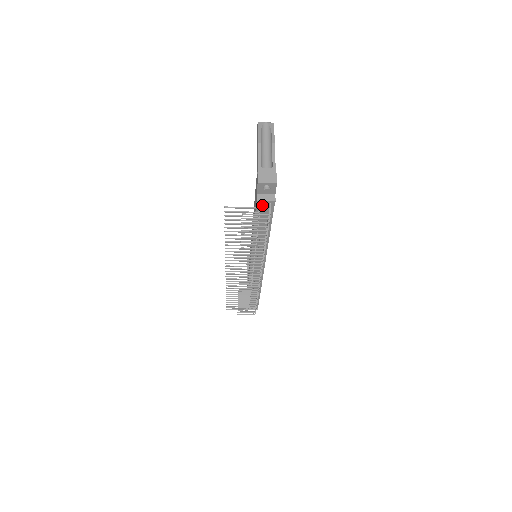
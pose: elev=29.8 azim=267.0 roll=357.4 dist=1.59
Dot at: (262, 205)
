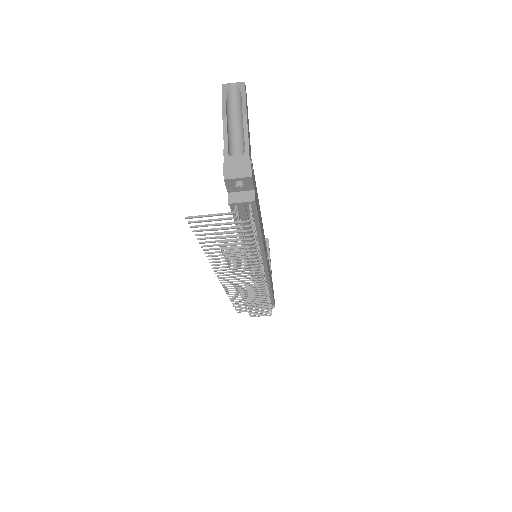
Dot at: (239, 207)
